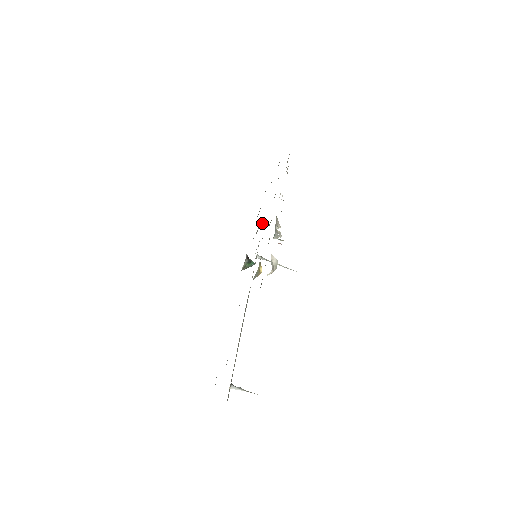
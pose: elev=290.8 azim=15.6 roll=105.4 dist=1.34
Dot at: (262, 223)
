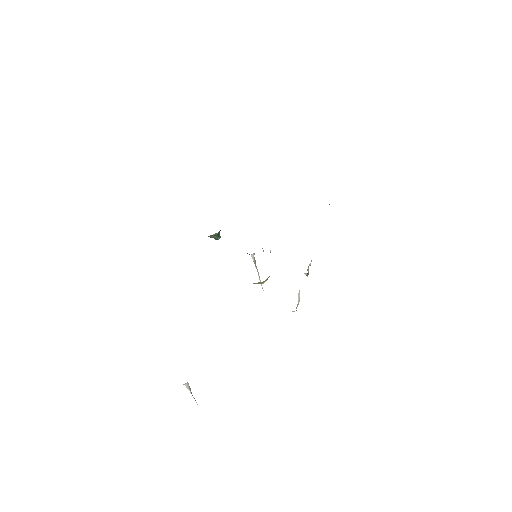
Dot at: occluded
